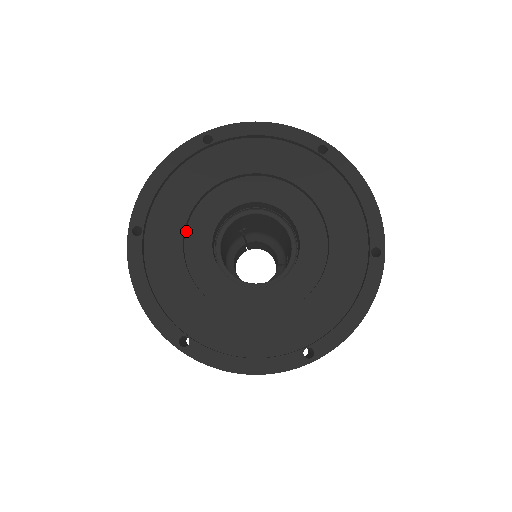
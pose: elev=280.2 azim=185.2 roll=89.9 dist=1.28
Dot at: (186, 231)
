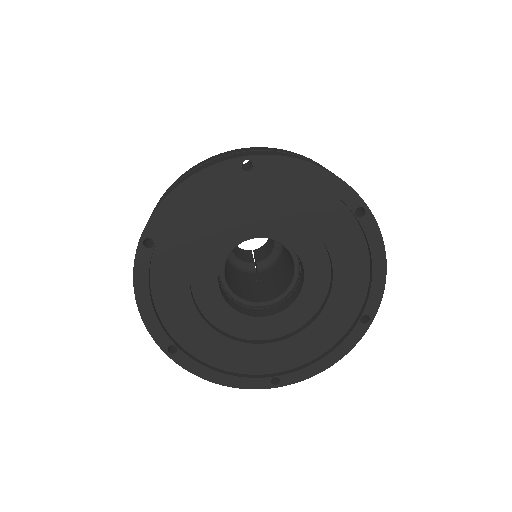
Dot at: (203, 314)
